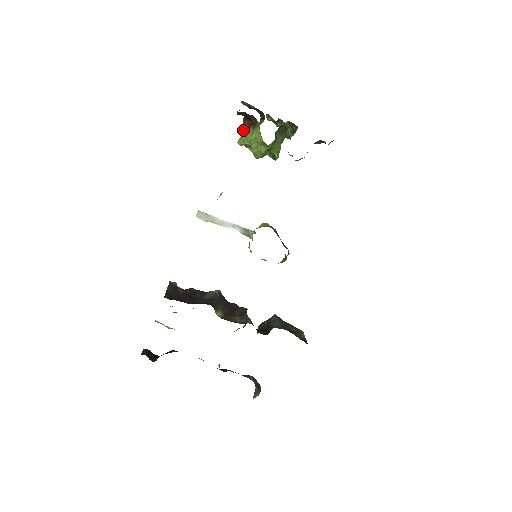
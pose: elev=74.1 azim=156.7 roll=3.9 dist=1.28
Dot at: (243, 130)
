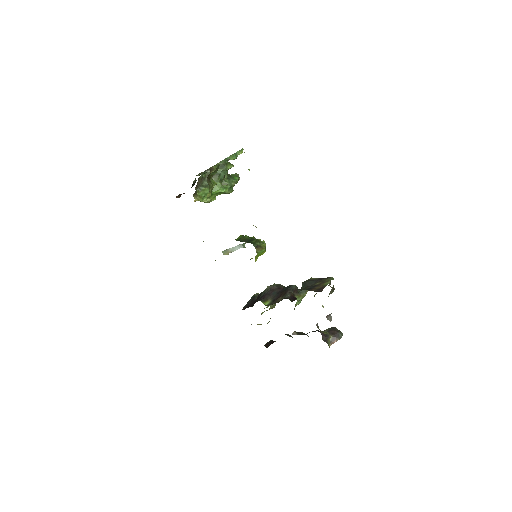
Dot at: occluded
